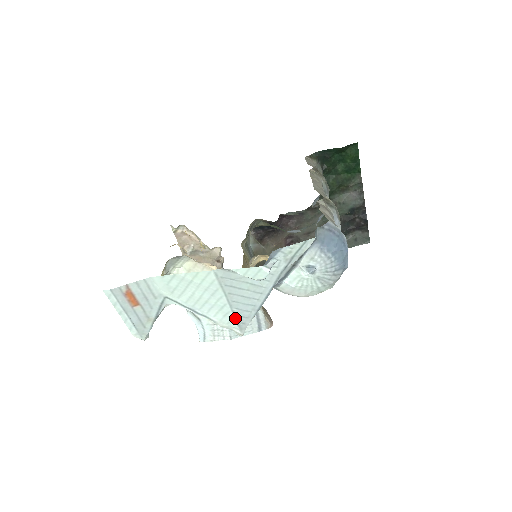
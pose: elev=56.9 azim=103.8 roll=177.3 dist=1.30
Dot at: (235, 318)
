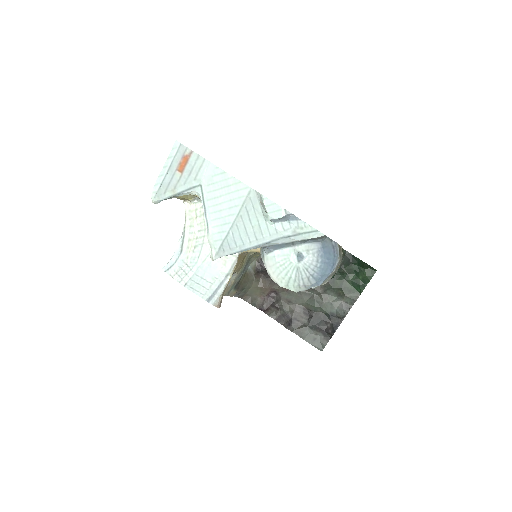
Dot at: (224, 240)
